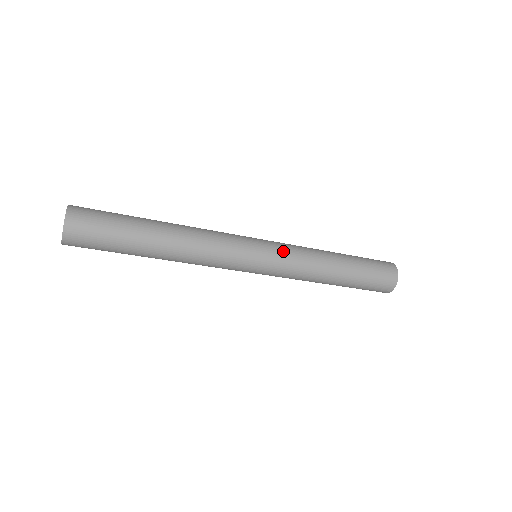
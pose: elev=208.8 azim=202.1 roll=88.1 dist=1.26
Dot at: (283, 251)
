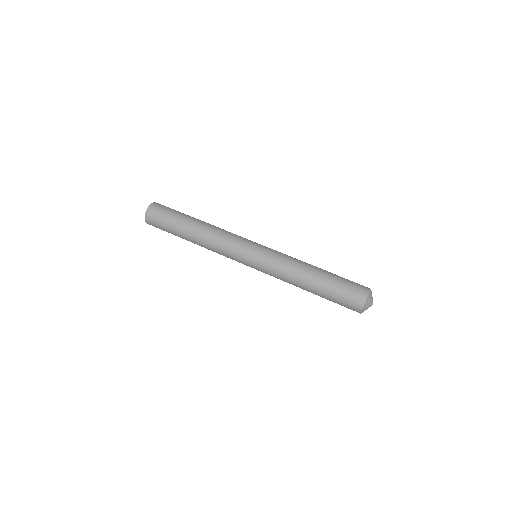
Dot at: (265, 267)
